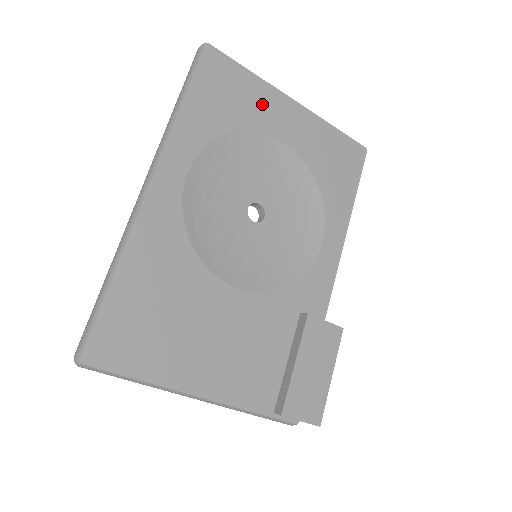
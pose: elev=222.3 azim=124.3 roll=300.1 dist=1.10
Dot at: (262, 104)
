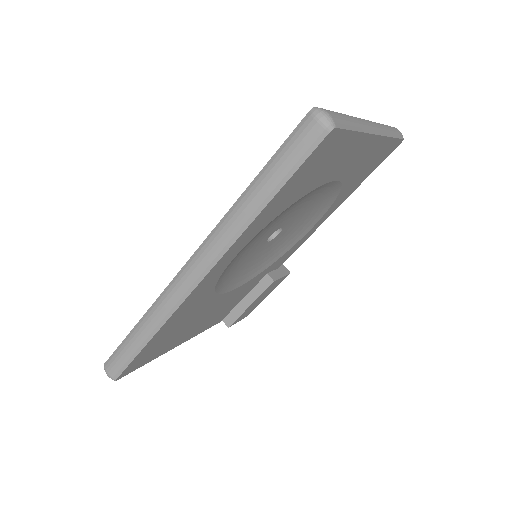
Dot at: (343, 158)
